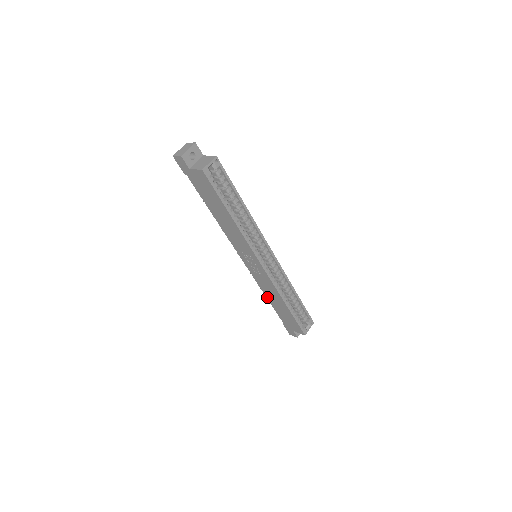
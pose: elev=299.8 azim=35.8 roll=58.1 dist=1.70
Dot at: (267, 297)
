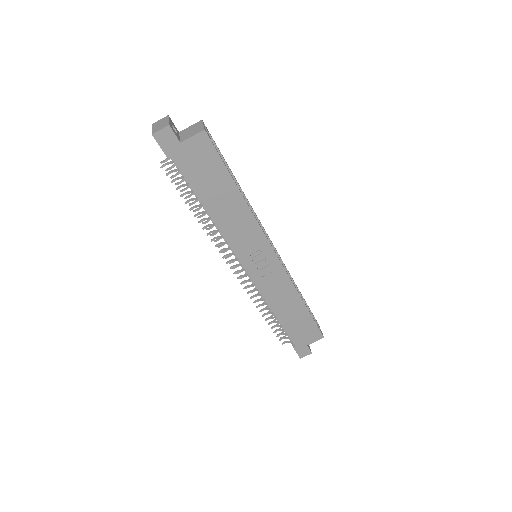
Dot at: (275, 312)
